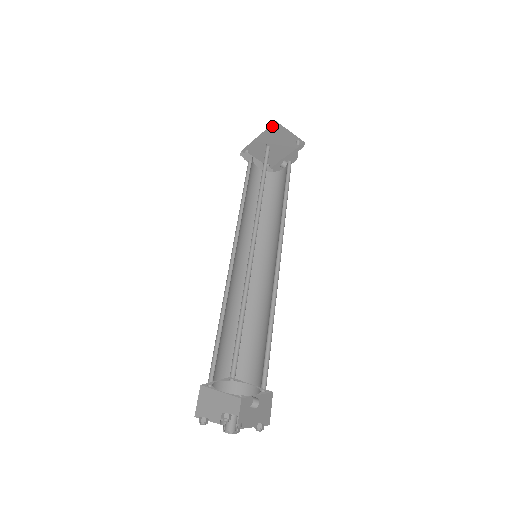
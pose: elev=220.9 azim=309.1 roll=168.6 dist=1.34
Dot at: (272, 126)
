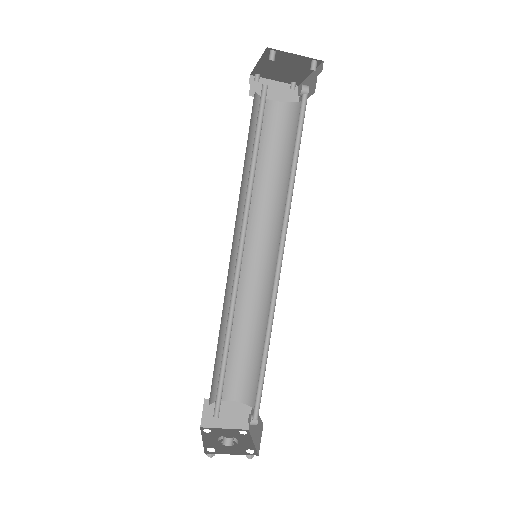
Dot at: (267, 52)
